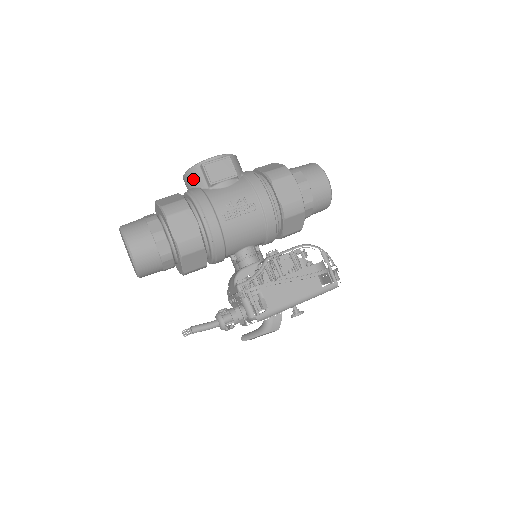
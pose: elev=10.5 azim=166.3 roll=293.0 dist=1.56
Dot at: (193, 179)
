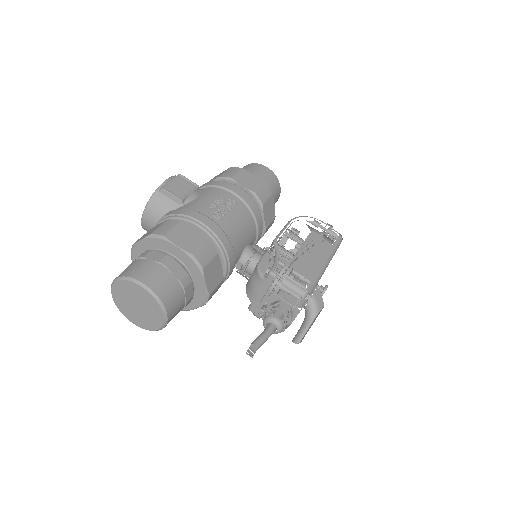
Dot at: (158, 209)
